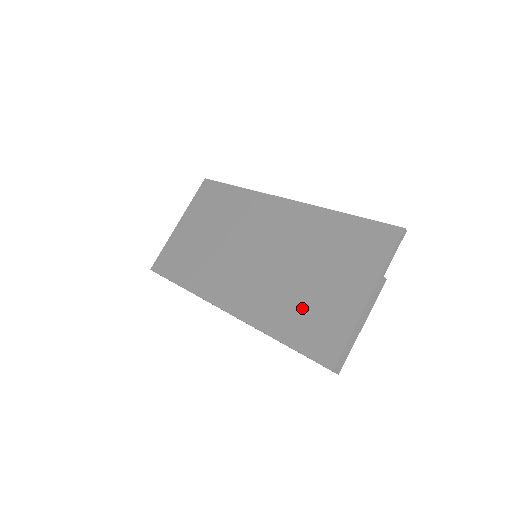
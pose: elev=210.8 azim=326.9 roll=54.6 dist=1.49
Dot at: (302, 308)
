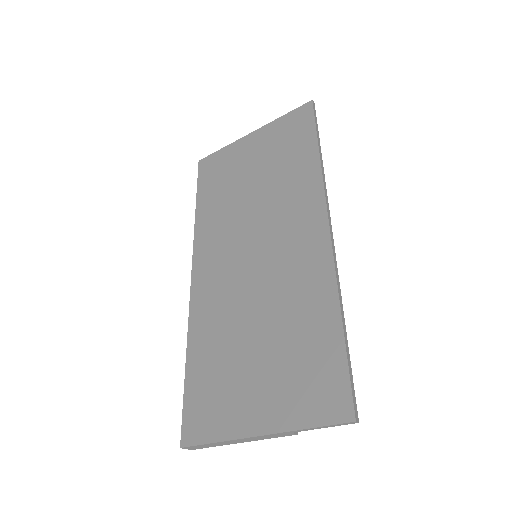
Dot at: (221, 364)
